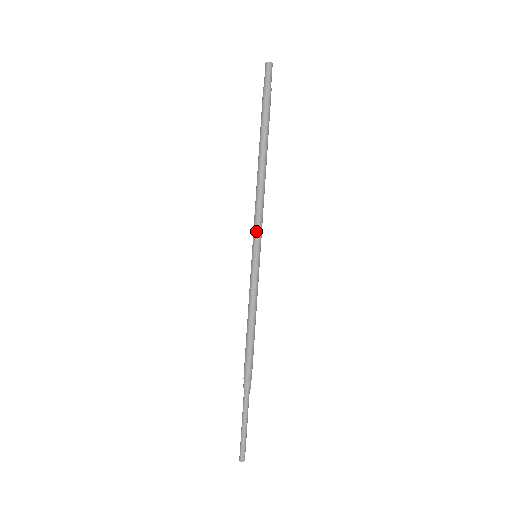
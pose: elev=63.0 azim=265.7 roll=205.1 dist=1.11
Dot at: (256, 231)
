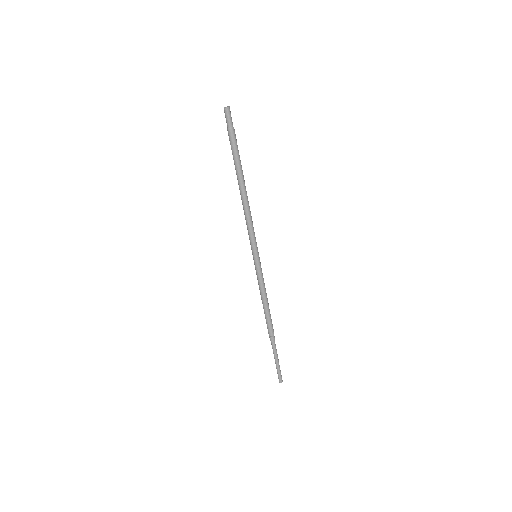
Dot at: (251, 240)
